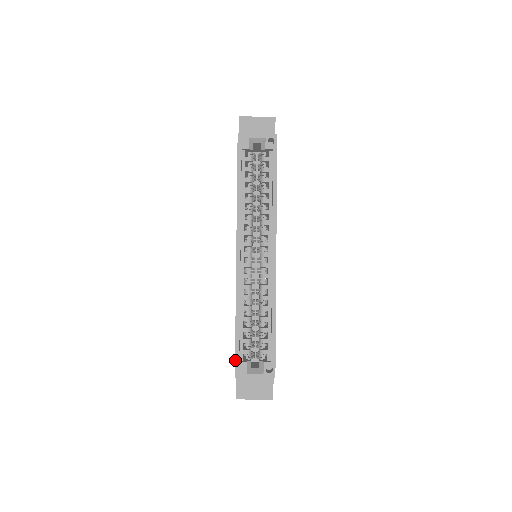
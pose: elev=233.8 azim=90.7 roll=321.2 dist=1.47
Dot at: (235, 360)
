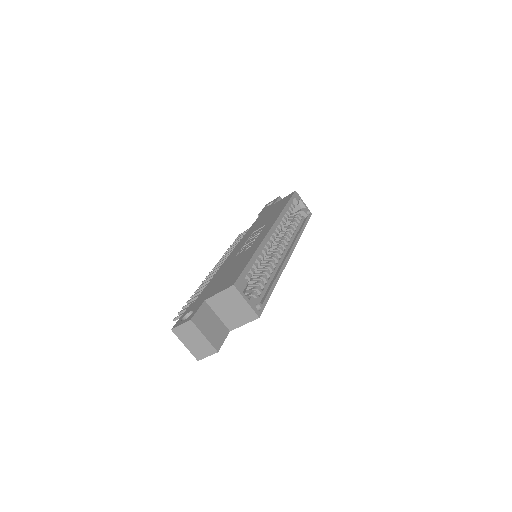
Dot at: (240, 275)
